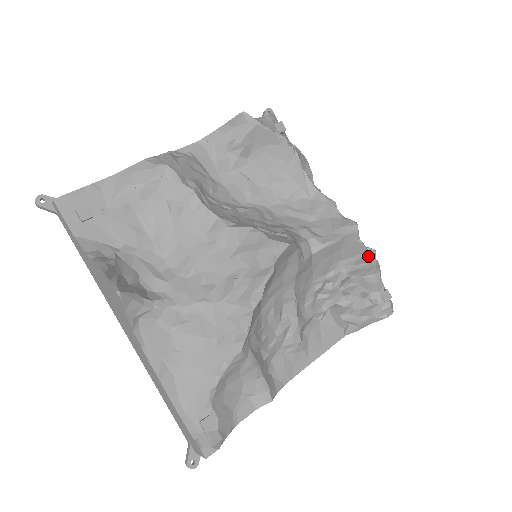
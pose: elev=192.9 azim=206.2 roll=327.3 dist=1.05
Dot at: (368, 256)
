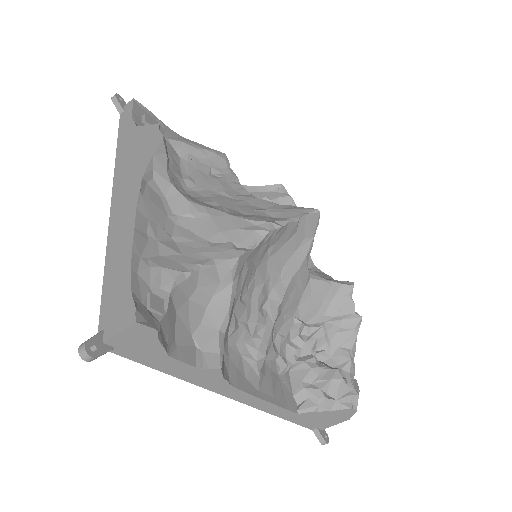
Dot at: (354, 319)
